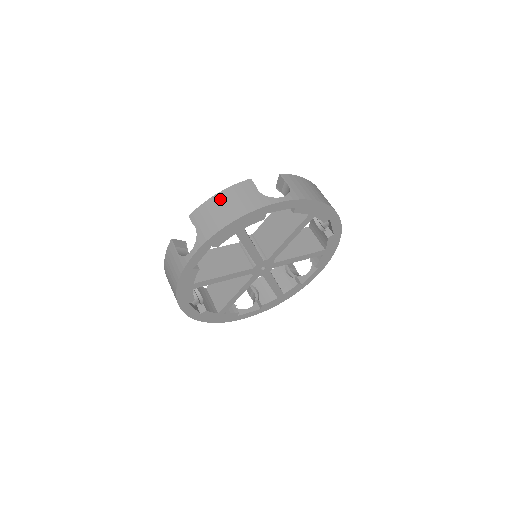
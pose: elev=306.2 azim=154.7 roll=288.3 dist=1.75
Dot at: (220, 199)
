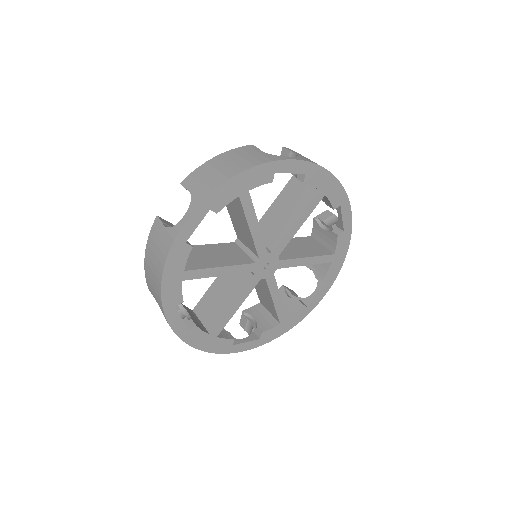
Dot at: (219, 160)
